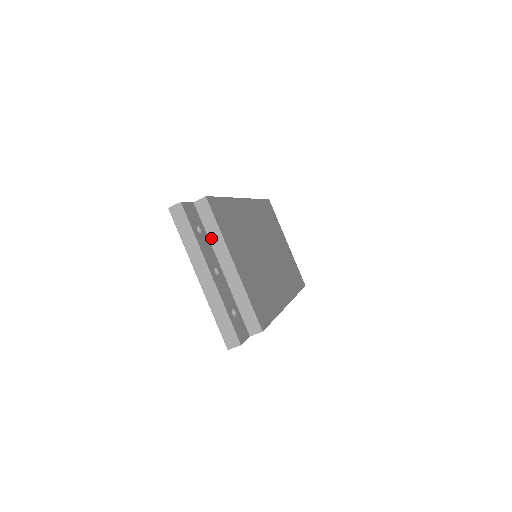
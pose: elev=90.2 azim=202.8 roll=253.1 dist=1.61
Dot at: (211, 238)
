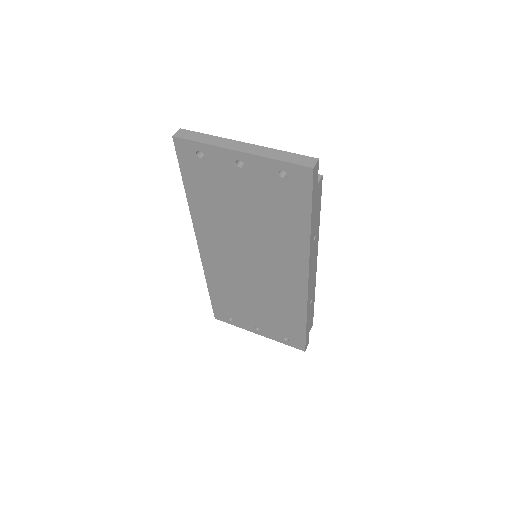
Dot at: occluded
